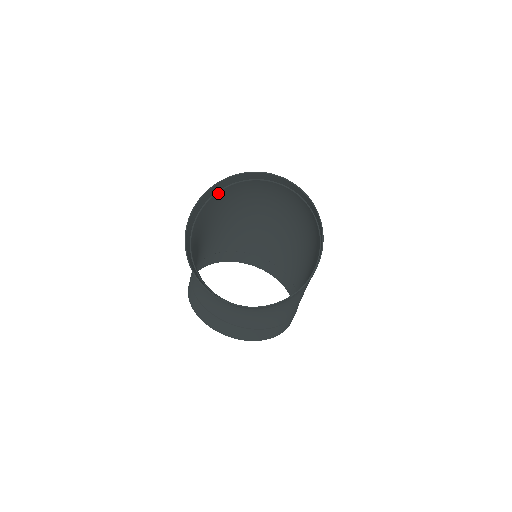
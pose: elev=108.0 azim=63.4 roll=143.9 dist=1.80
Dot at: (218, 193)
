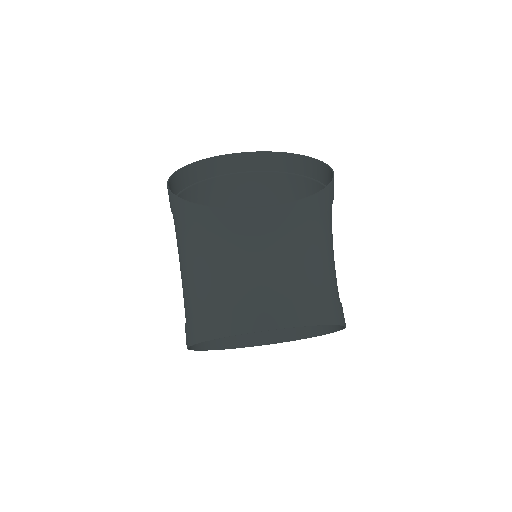
Dot at: (182, 194)
